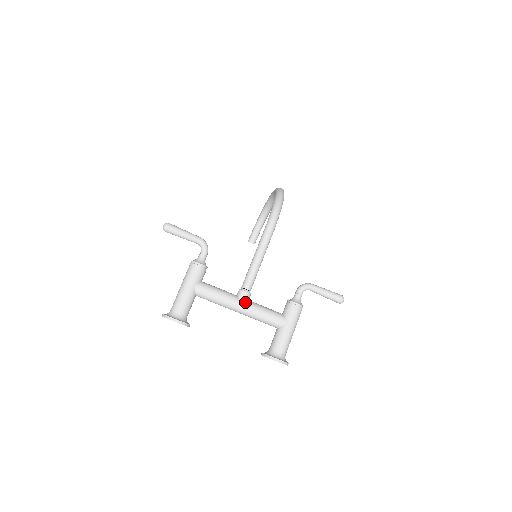
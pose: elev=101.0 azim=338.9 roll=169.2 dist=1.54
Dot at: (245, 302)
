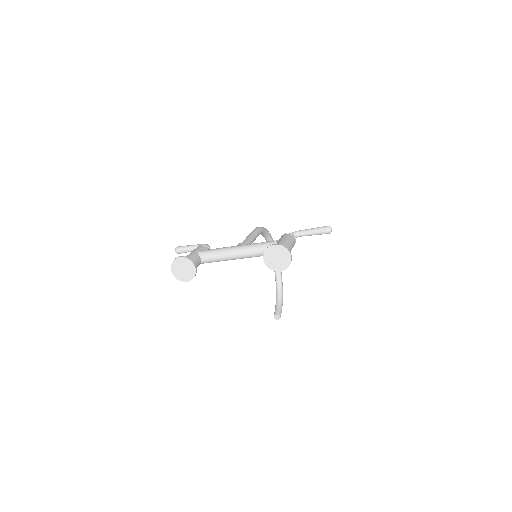
Dot at: (241, 245)
